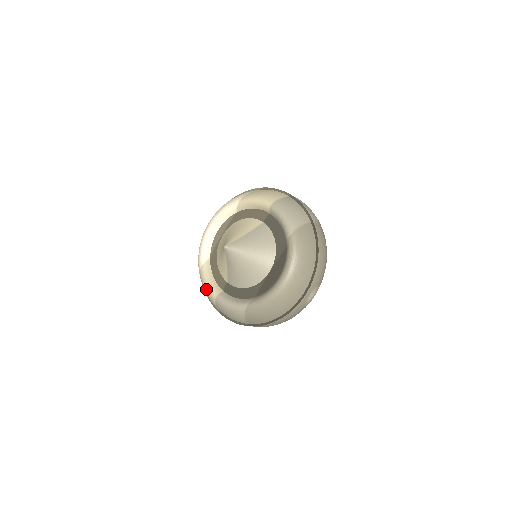
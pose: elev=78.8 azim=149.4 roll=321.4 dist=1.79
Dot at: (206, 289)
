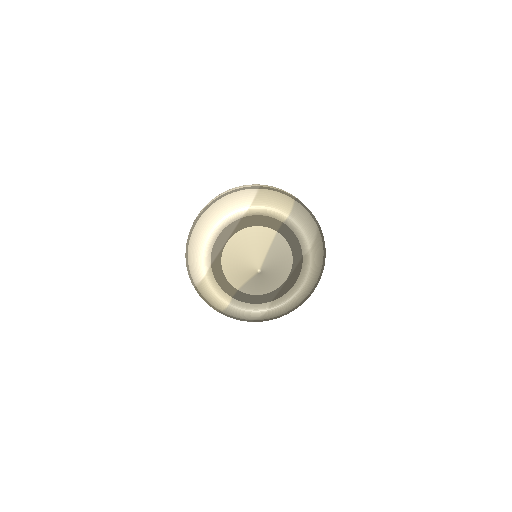
Dot at: (213, 298)
